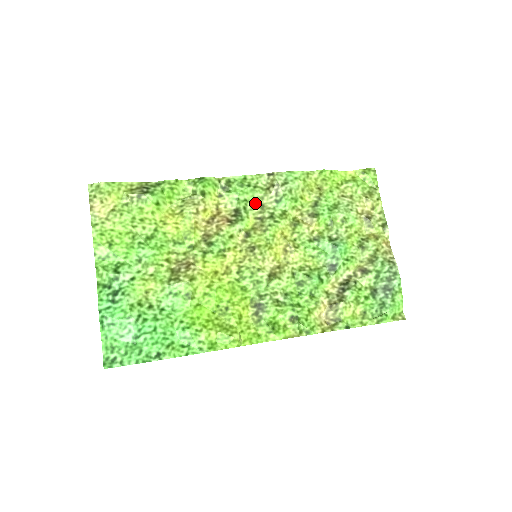
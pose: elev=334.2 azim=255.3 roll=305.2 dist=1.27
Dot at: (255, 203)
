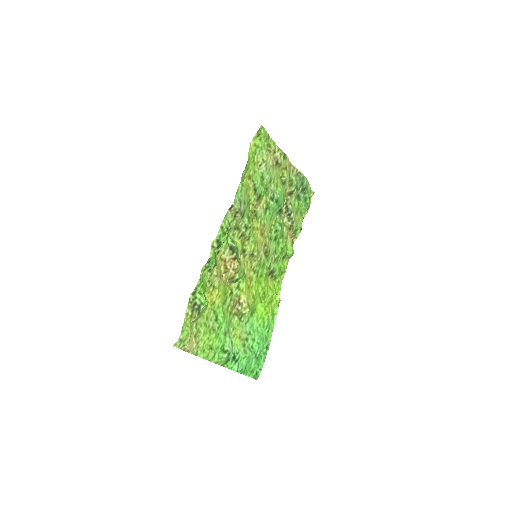
Dot at: (233, 231)
